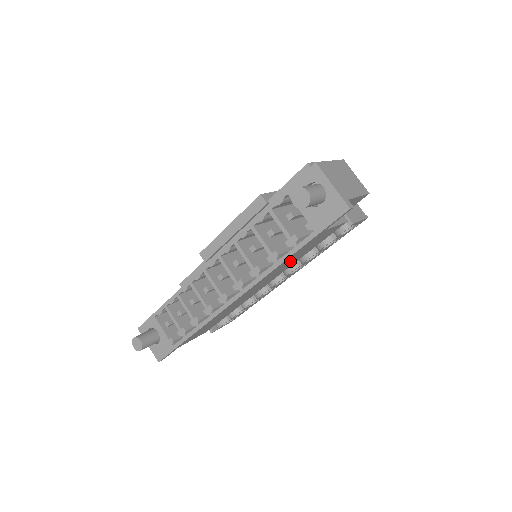
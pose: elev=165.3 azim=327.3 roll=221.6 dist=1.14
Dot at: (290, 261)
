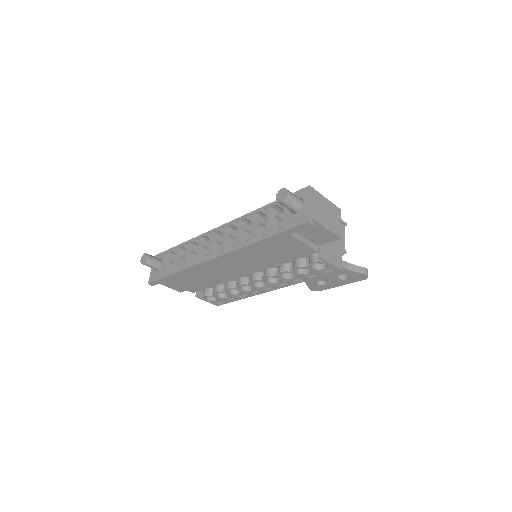
Dot at: (264, 254)
